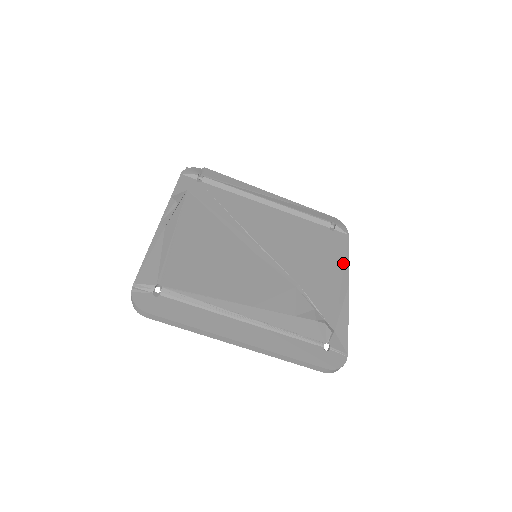
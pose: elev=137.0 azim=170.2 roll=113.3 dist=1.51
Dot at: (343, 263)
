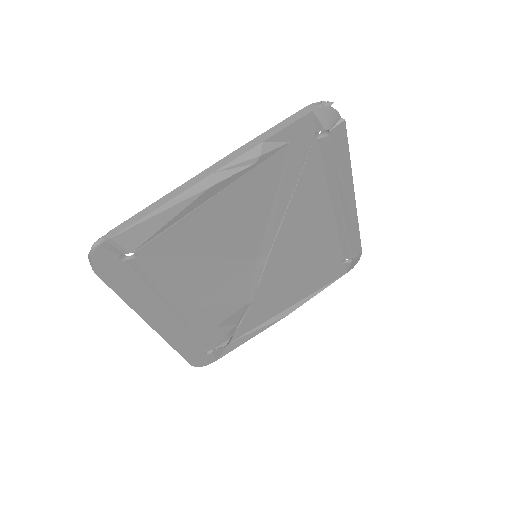
Dot at: (308, 295)
